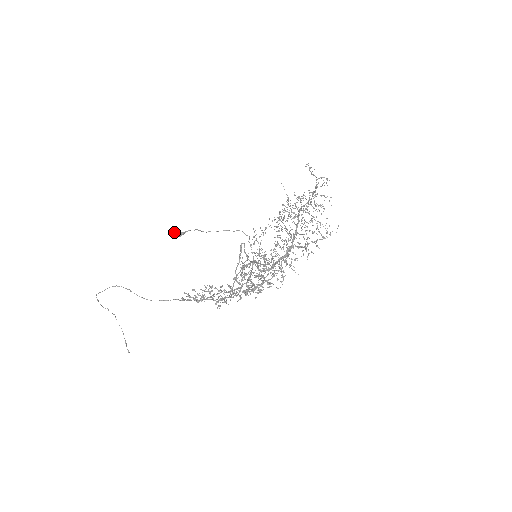
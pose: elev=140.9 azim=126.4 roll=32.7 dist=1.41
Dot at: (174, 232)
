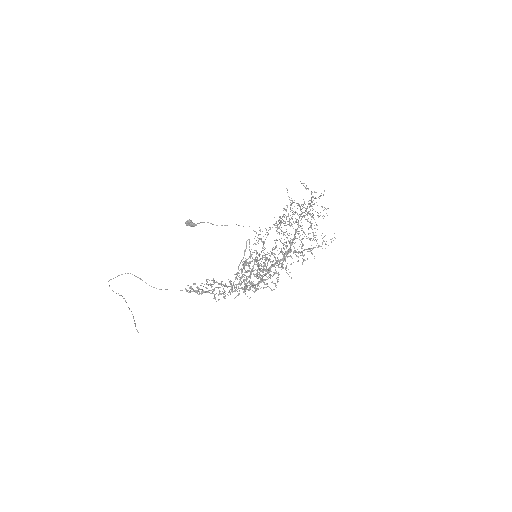
Dot at: (188, 222)
